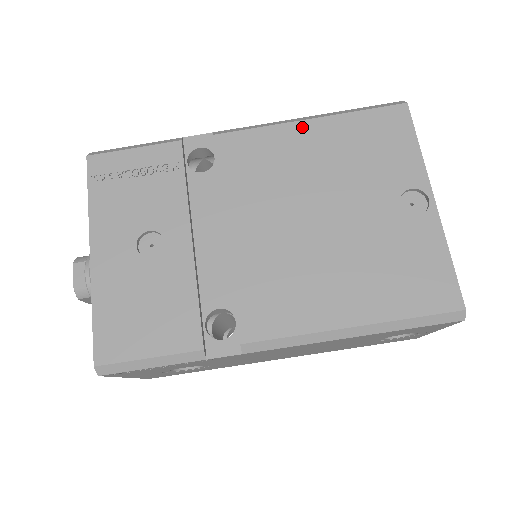
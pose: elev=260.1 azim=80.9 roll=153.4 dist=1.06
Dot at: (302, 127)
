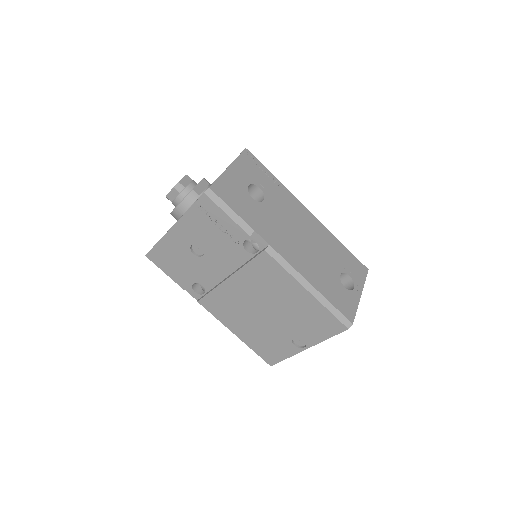
Dot at: (300, 289)
